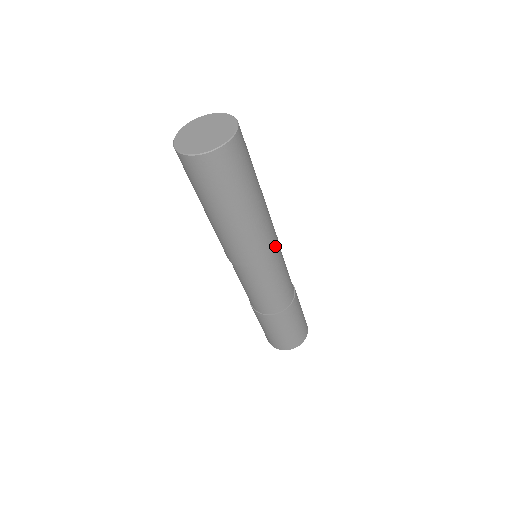
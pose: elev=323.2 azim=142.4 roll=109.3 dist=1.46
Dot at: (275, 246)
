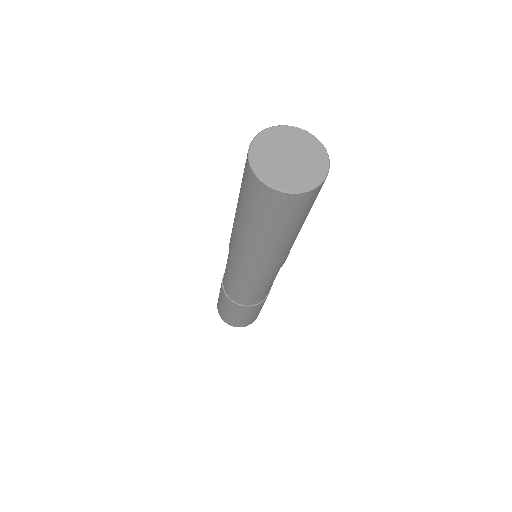
Dot at: occluded
